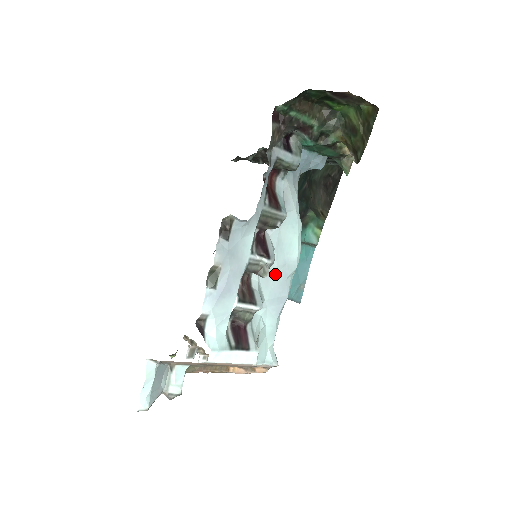
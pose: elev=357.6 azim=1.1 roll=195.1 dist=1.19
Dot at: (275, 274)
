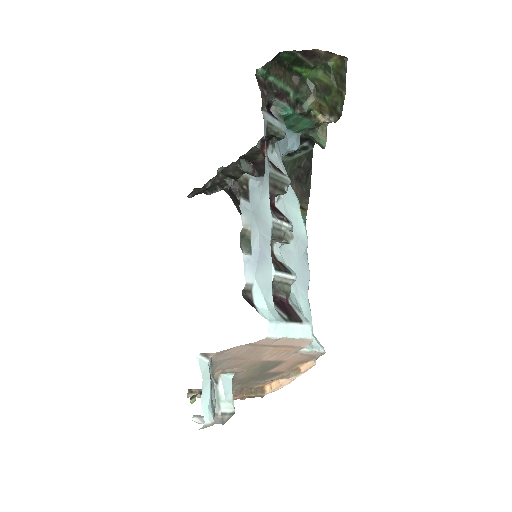
Dot at: (293, 249)
